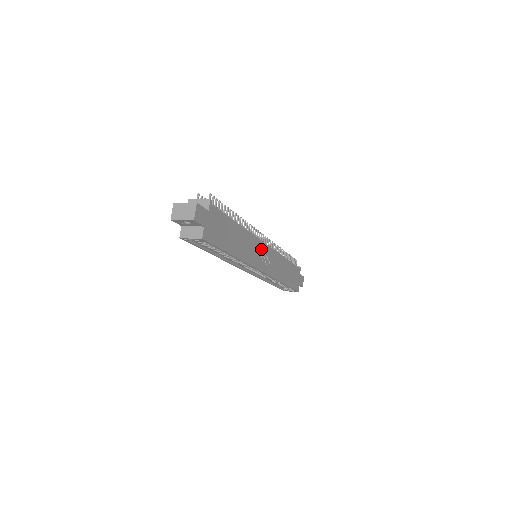
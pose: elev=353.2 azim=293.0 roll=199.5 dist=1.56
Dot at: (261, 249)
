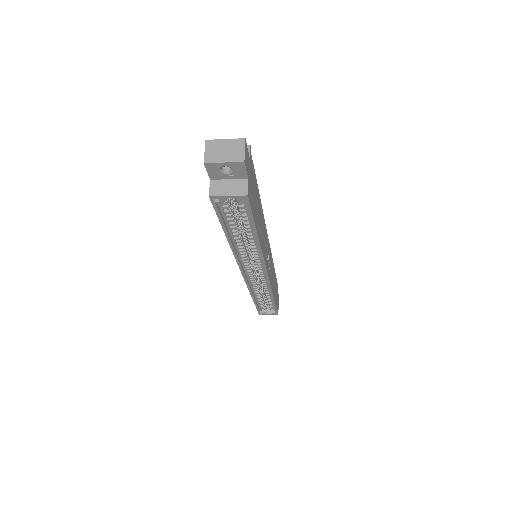
Dot at: (267, 244)
